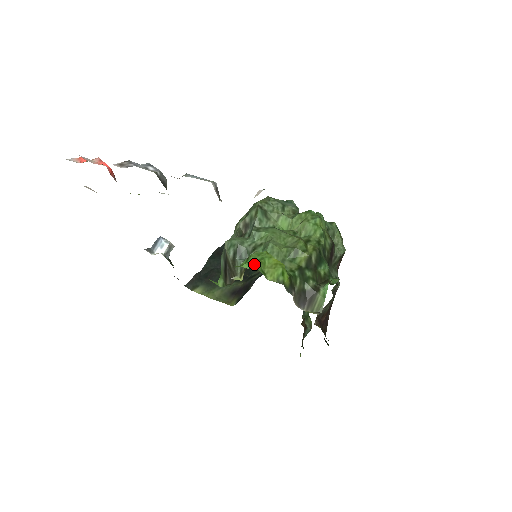
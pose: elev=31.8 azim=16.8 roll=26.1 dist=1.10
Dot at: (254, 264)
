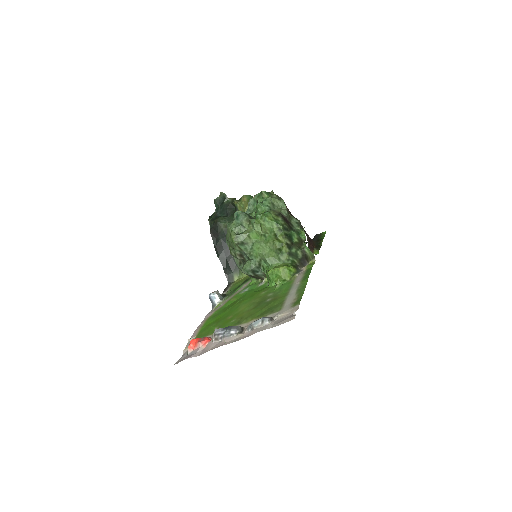
Dot at: (278, 283)
